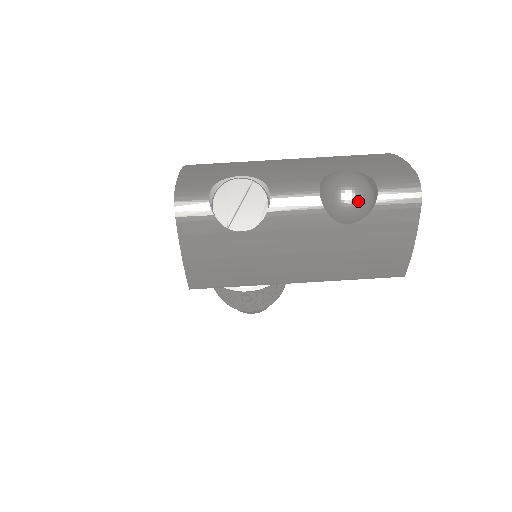
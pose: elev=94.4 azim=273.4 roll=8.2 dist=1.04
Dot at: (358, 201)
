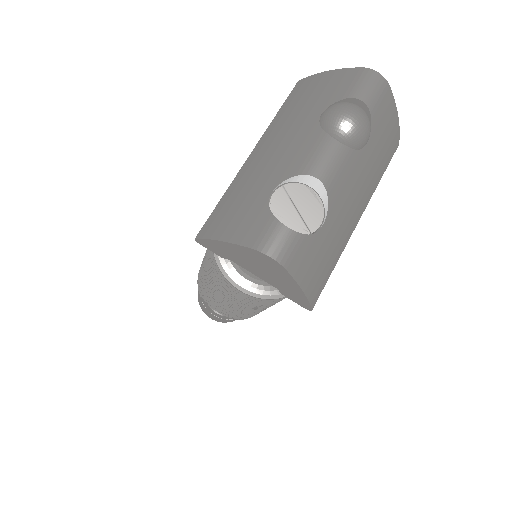
Dot at: (365, 120)
